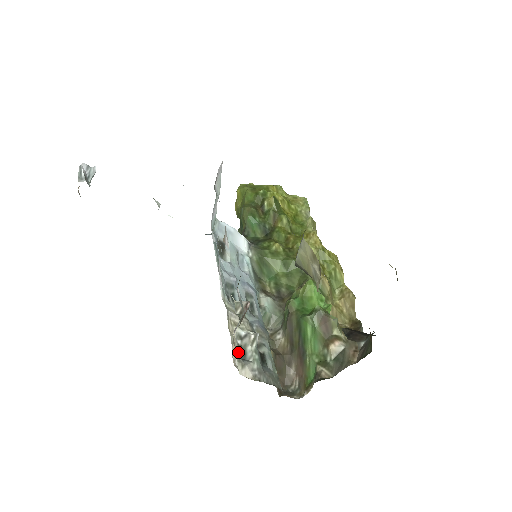
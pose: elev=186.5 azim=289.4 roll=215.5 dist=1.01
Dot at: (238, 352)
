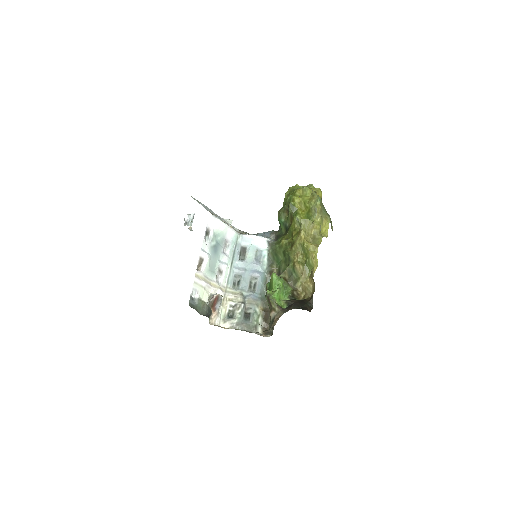
Dot at: (226, 315)
